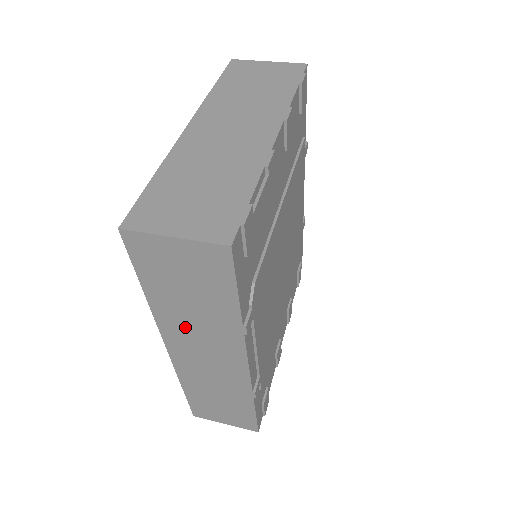
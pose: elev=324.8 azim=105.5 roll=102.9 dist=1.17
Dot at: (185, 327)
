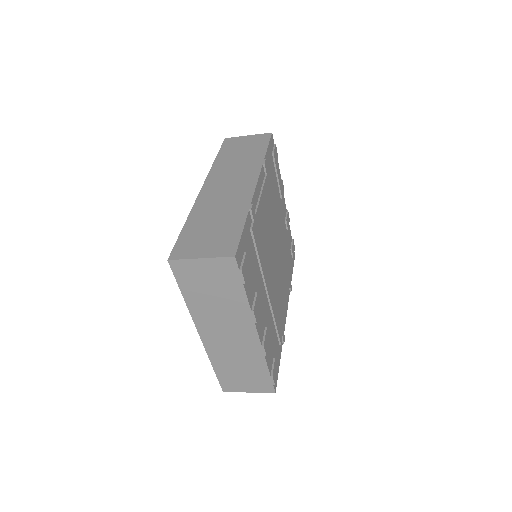
Dot at: (227, 170)
